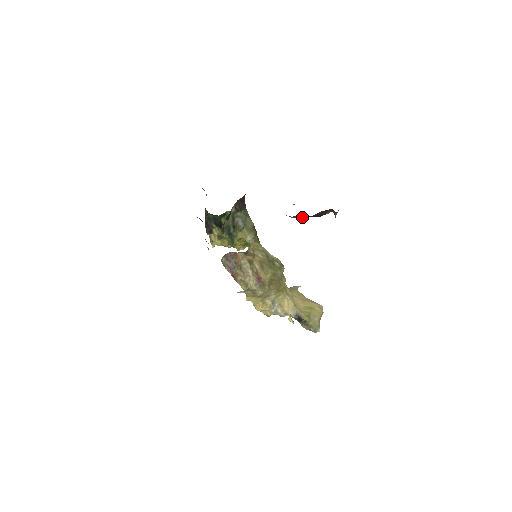
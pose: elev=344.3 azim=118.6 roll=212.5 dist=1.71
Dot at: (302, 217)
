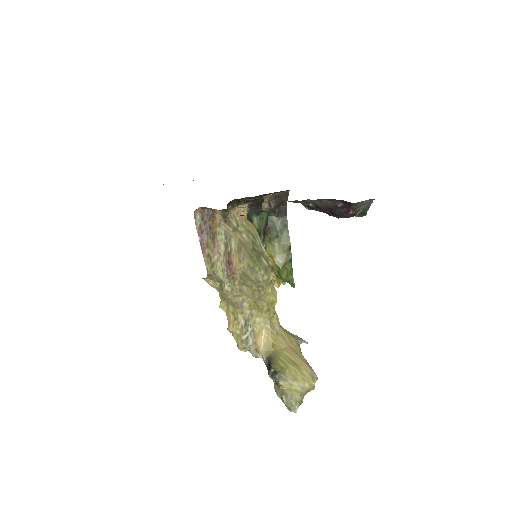
Dot at: (318, 210)
